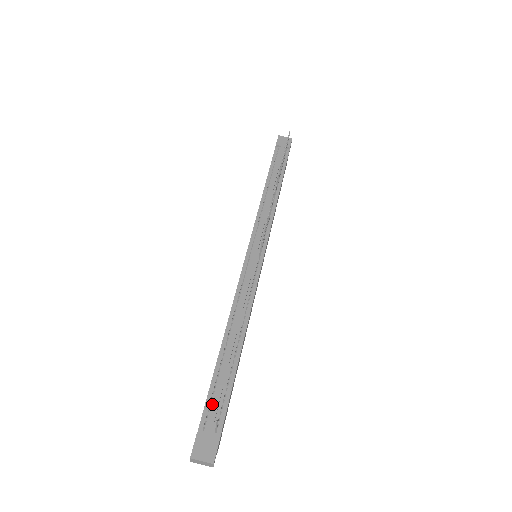
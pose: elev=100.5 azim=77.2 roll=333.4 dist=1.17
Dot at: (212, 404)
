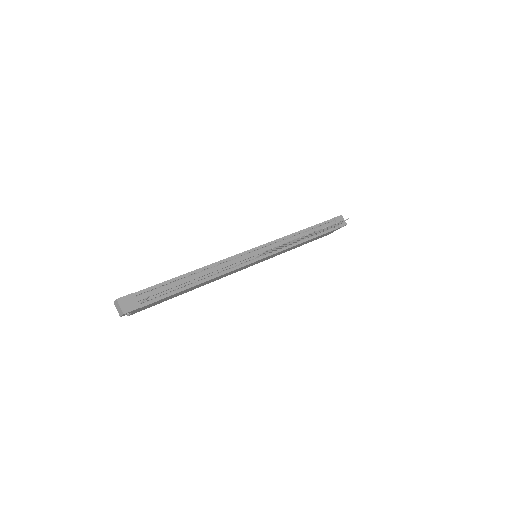
Dot at: (153, 291)
